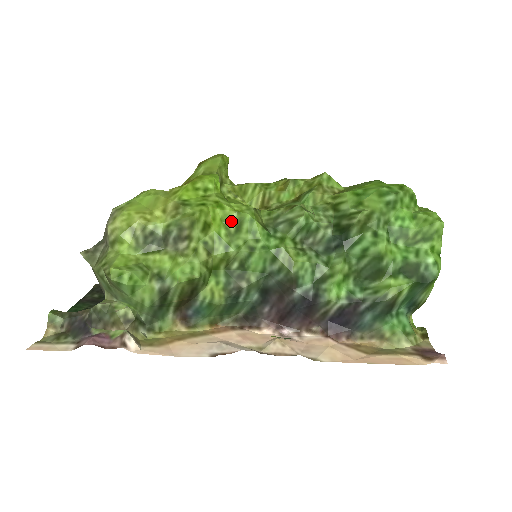
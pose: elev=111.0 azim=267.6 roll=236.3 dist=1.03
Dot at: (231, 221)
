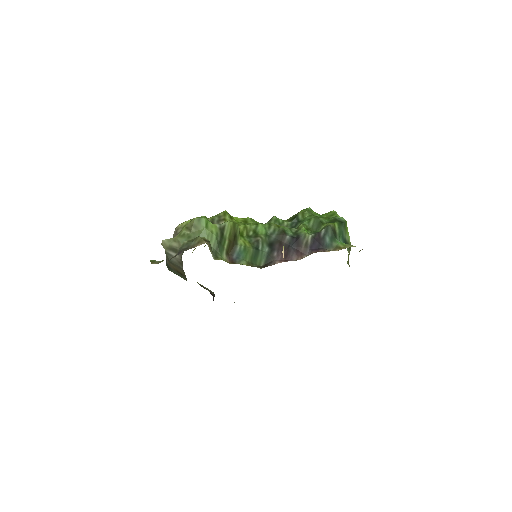
Dot at: (241, 221)
